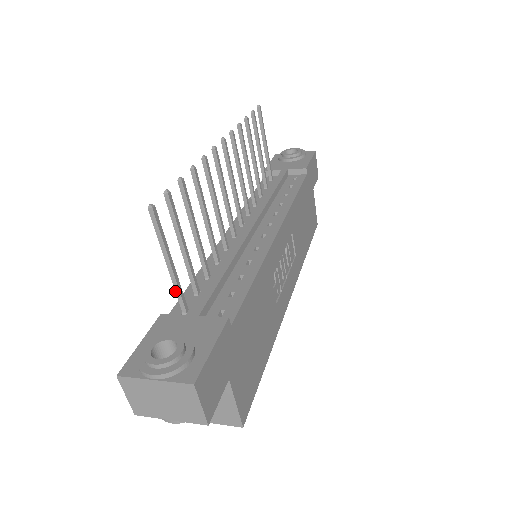
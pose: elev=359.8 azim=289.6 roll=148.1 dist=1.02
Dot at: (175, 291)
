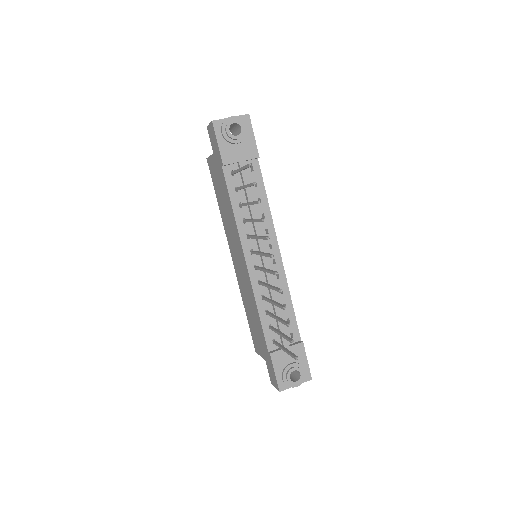
Dot at: occluded
